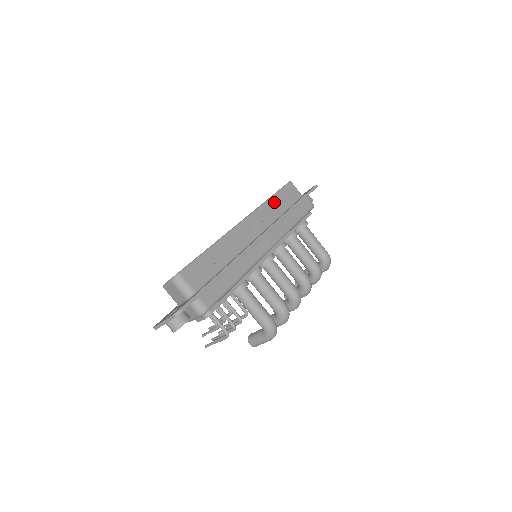
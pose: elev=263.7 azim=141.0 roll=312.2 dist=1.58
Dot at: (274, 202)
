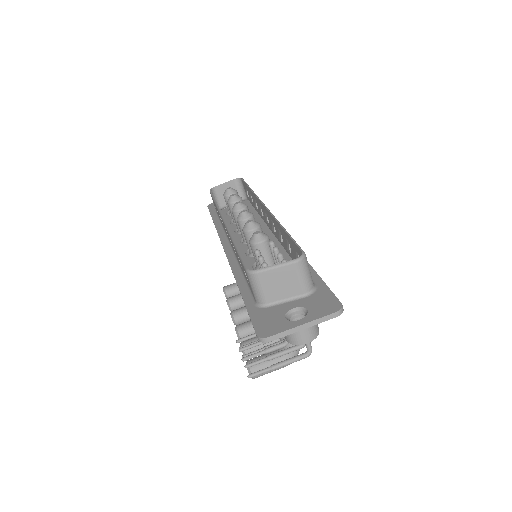
Dot at: occluded
